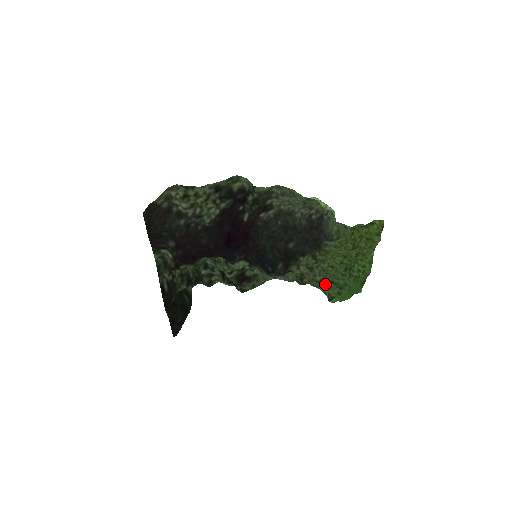
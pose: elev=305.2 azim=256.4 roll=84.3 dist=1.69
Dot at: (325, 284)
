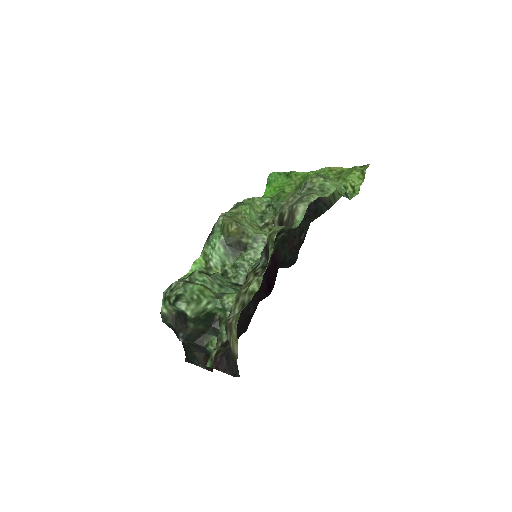
Dot at: (270, 205)
